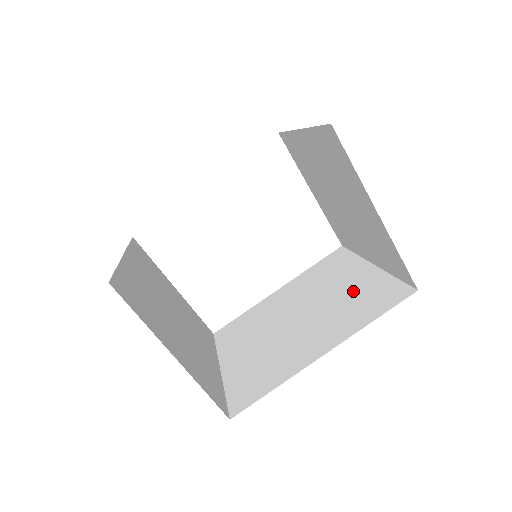
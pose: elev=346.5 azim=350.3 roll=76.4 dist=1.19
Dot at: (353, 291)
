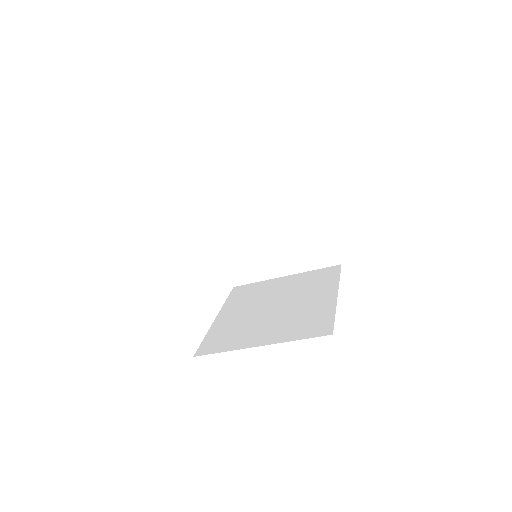
Dot at: (298, 283)
